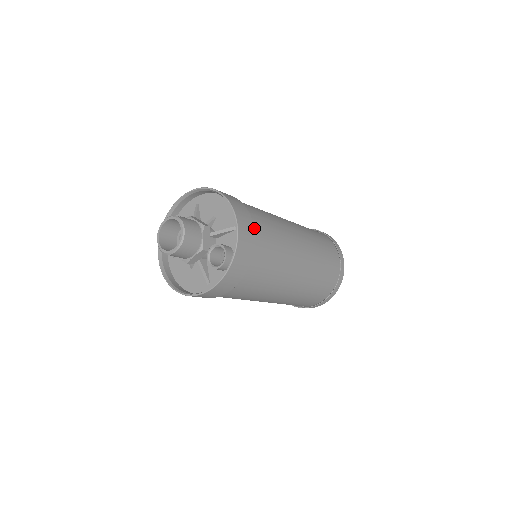
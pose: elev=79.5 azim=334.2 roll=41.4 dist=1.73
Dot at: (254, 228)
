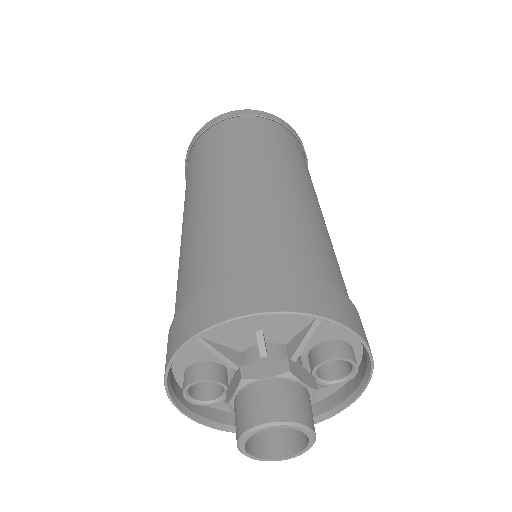
Dot at: (323, 281)
